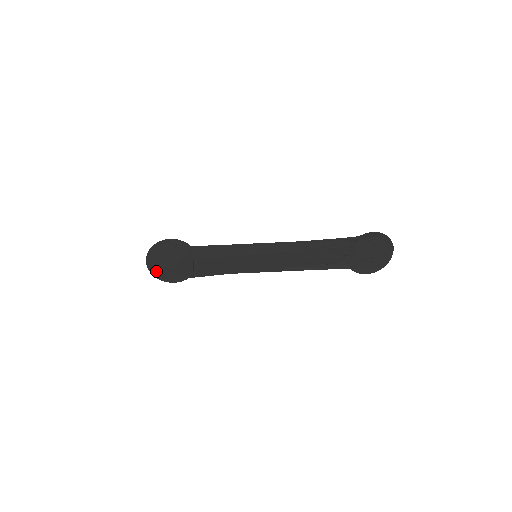
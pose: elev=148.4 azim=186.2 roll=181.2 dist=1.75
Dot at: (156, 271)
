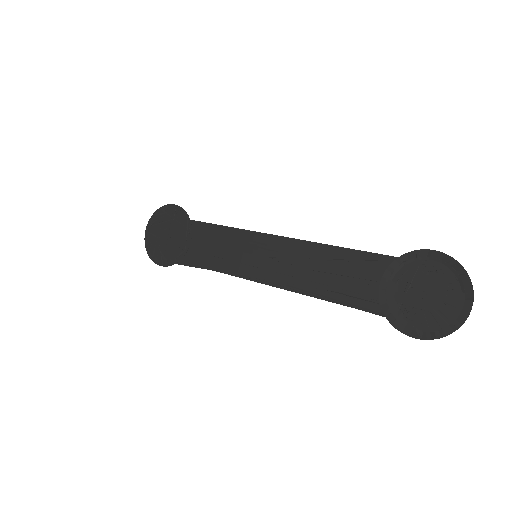
Dot at: (150, 244)
